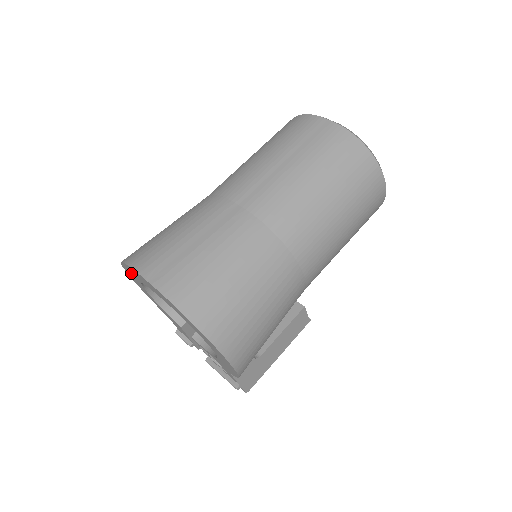
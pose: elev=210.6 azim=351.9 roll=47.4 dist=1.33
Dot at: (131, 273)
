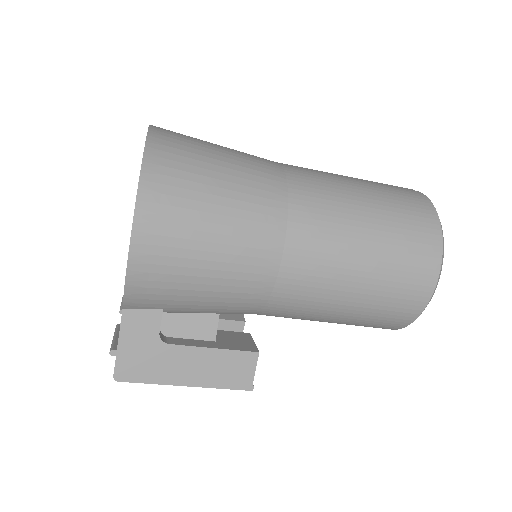
Dot at: occluded
